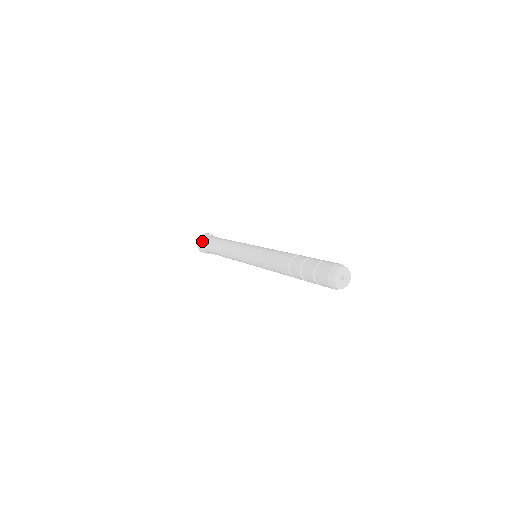
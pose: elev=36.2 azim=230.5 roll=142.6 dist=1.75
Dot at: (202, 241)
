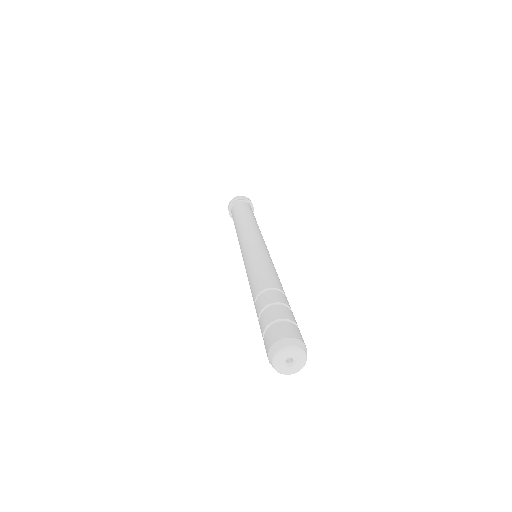
Dot at: (232, 206)
